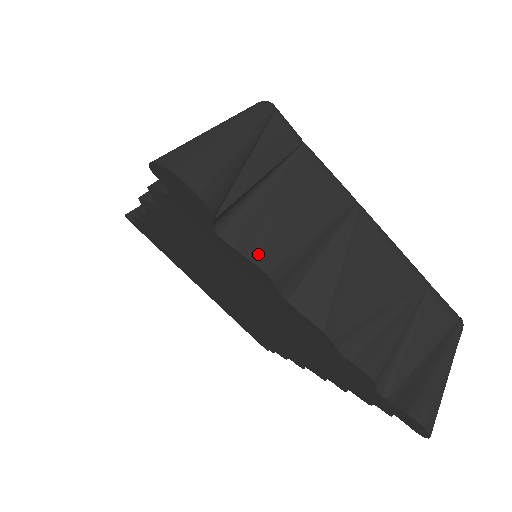
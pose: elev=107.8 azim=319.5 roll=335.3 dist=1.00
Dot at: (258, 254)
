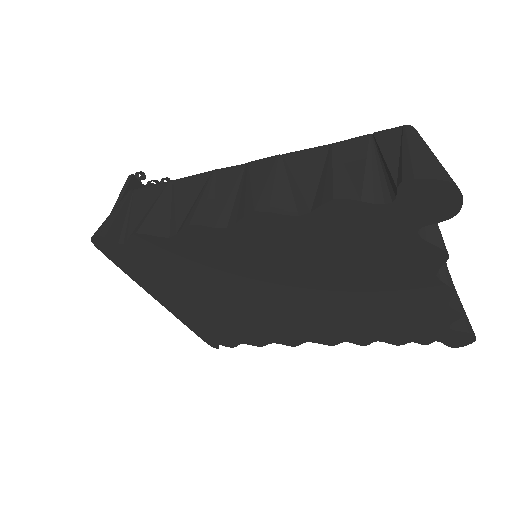
Dot at: (441, 243)
